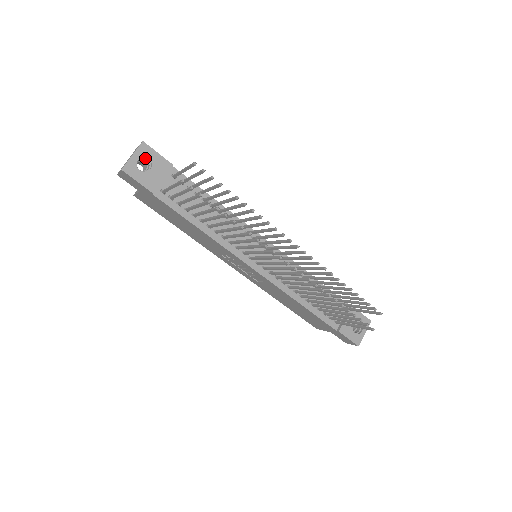
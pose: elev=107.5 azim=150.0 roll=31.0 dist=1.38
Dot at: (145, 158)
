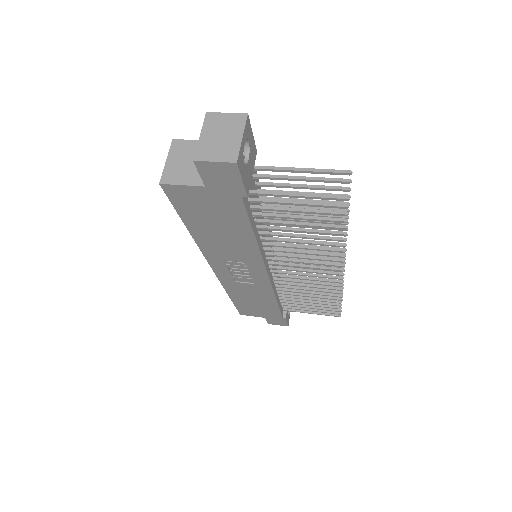
Dot at: occluded
